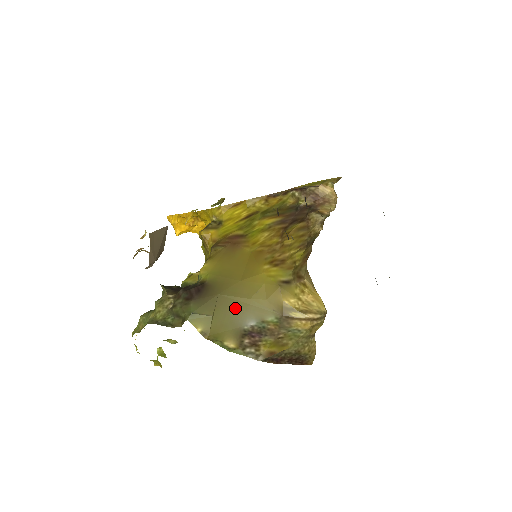
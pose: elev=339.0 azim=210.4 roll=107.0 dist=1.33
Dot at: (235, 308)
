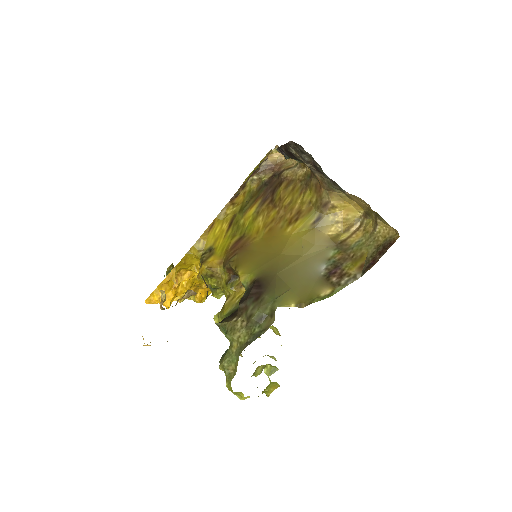
Dot at: (300, 270)
